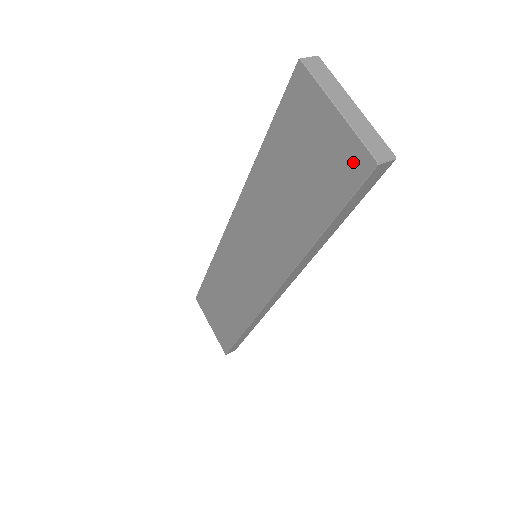
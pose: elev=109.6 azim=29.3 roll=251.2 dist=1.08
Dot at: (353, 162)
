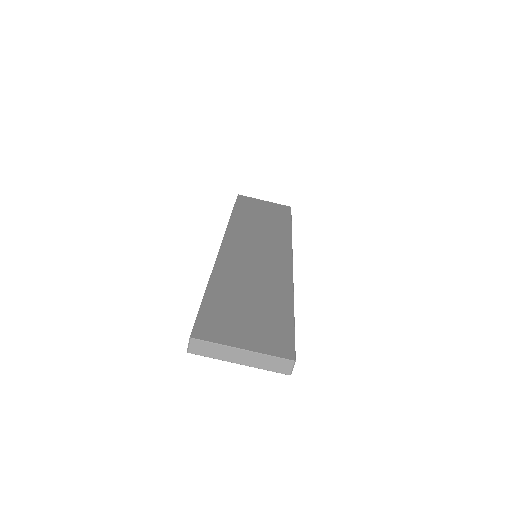
Dot at: occluded
